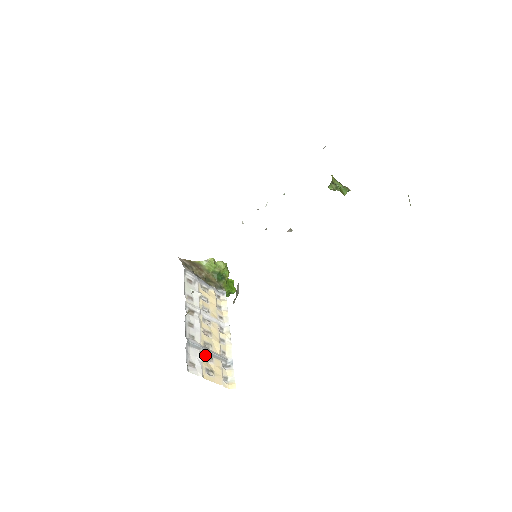
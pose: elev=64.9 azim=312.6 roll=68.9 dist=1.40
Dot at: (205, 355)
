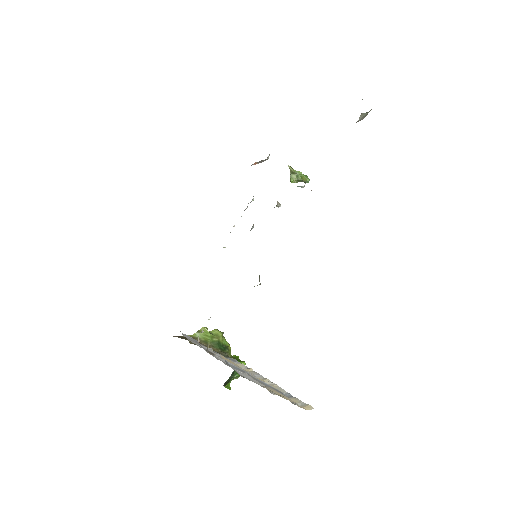
Dot at: occluded
